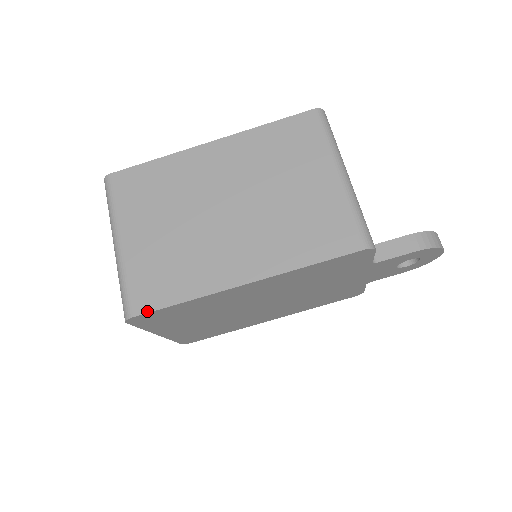
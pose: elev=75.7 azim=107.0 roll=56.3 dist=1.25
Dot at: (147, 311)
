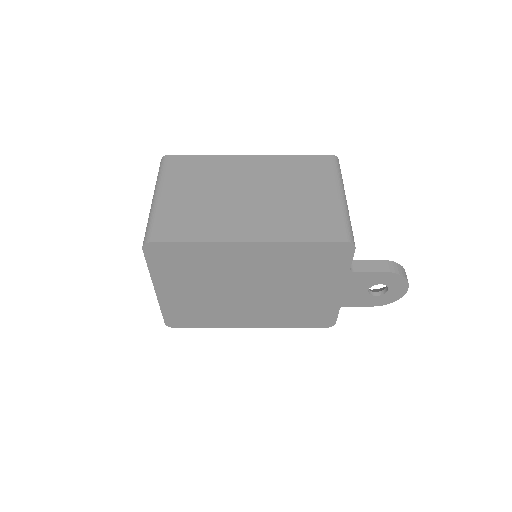
Dot at: (164, 241)
